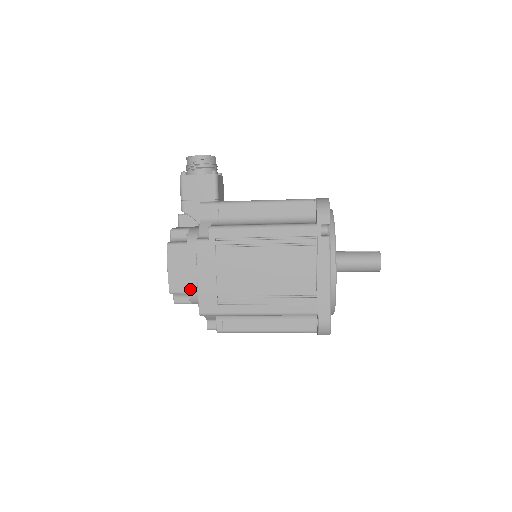
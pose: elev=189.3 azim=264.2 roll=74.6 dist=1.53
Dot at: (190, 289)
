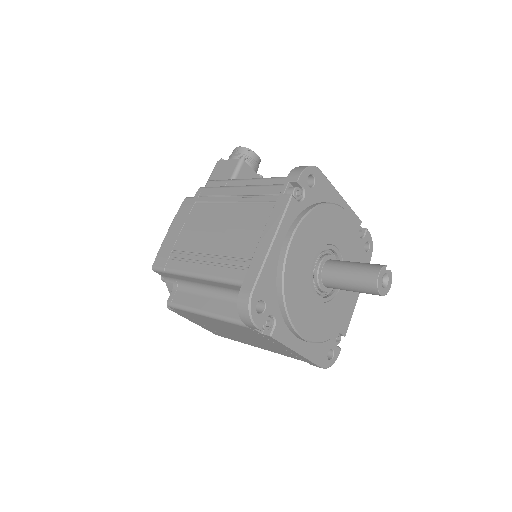
Dot at: occluded
